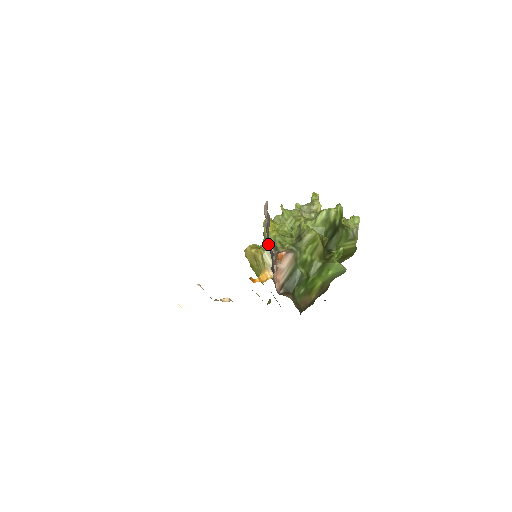
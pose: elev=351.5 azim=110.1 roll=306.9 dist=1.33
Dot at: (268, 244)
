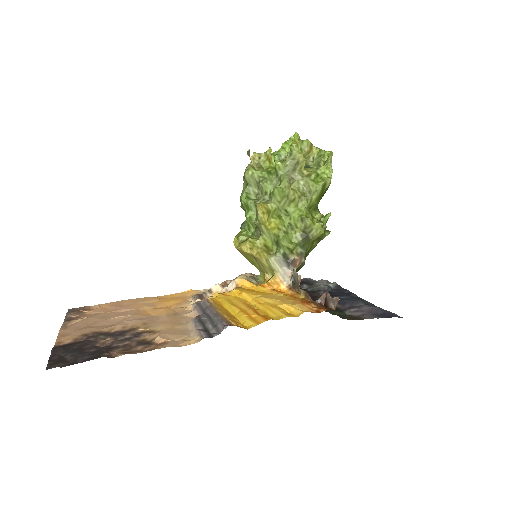
Dot at: occluded
